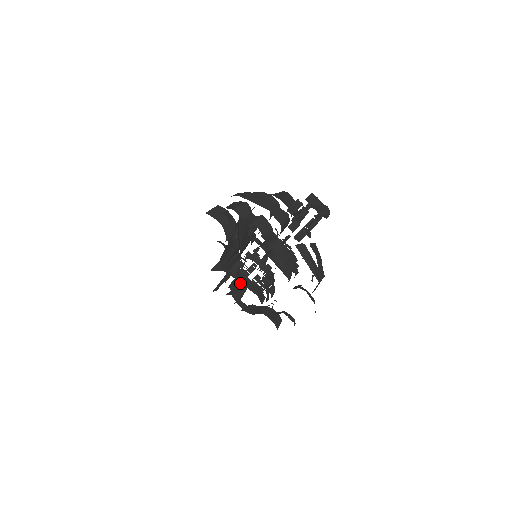
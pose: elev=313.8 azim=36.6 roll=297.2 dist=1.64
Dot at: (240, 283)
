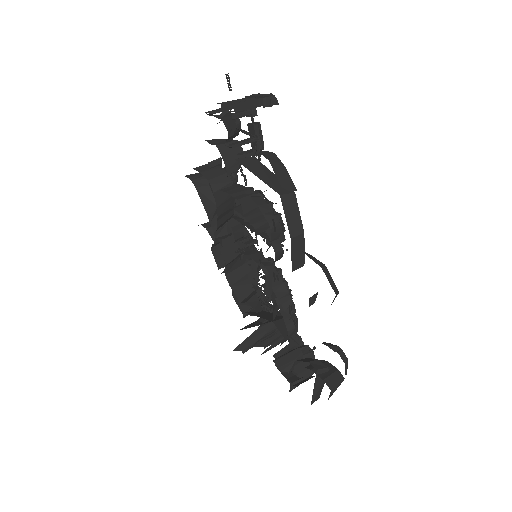
Dot at: occluded
